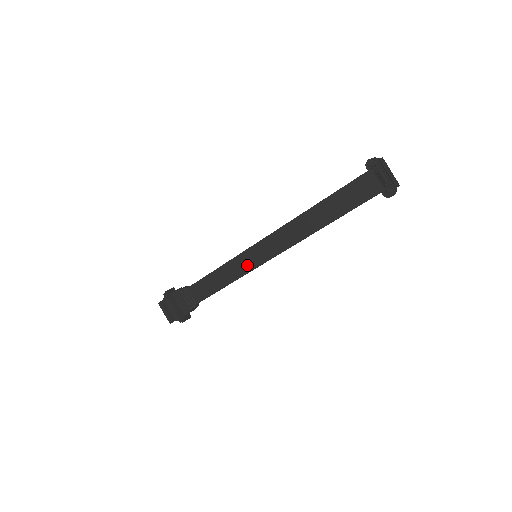
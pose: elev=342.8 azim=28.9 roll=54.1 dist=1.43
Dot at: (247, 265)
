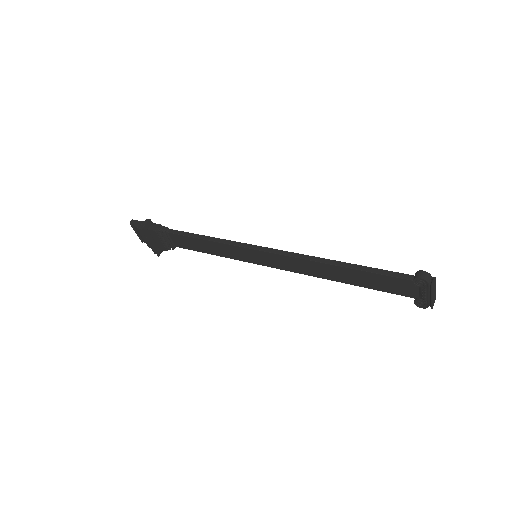
Dot at: (243, 257)
